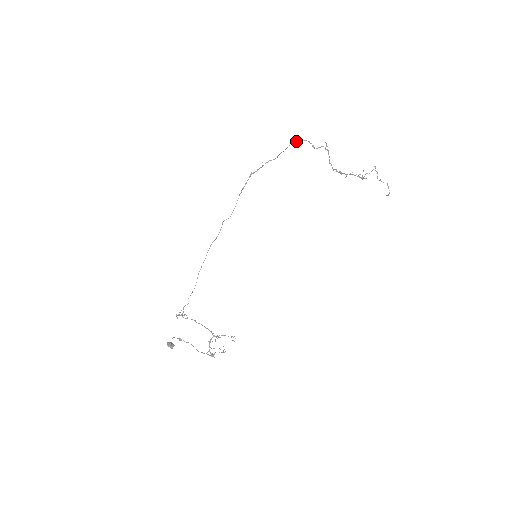
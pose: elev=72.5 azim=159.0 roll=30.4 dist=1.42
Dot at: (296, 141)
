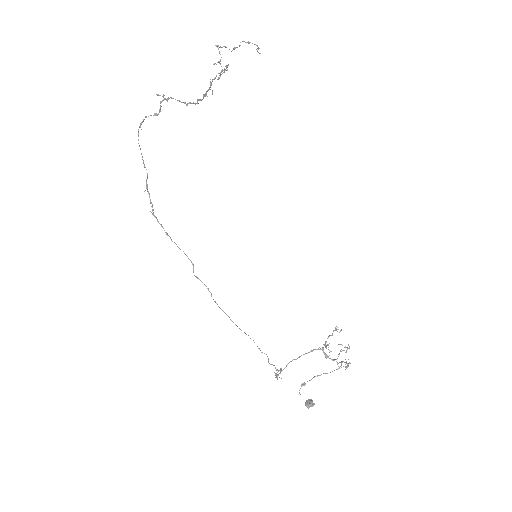
Dot at: (138, 135)
